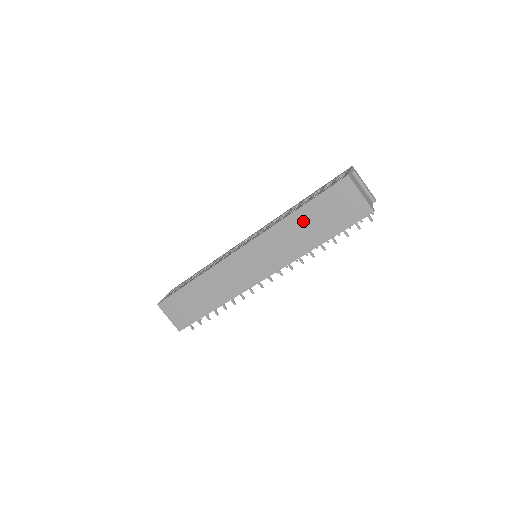
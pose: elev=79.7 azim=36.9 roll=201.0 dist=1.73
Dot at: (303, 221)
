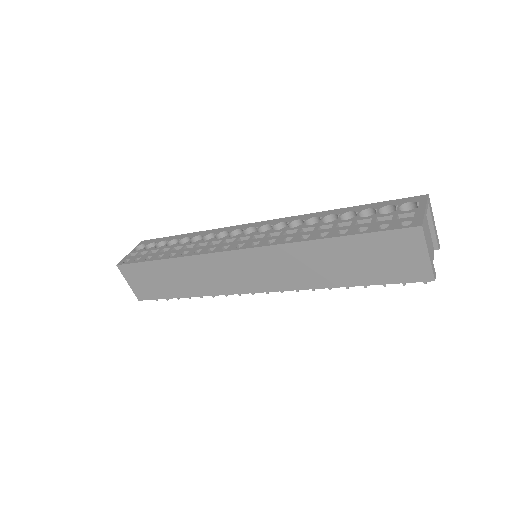
Dot at: (333, 253)
